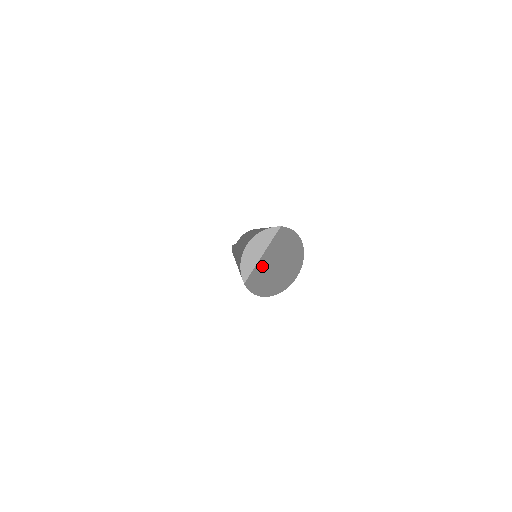
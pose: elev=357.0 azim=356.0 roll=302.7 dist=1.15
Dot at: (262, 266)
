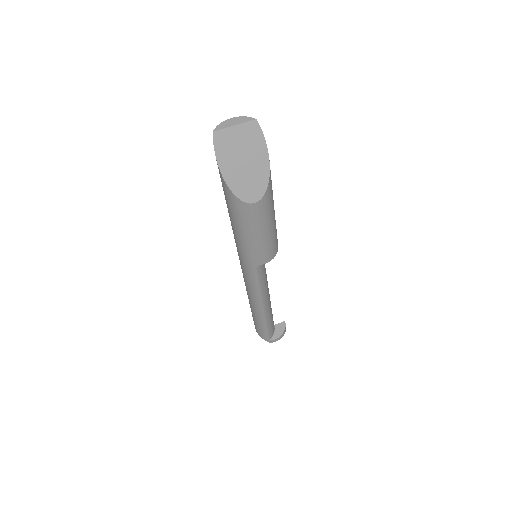
Dot at: (231, 137)
